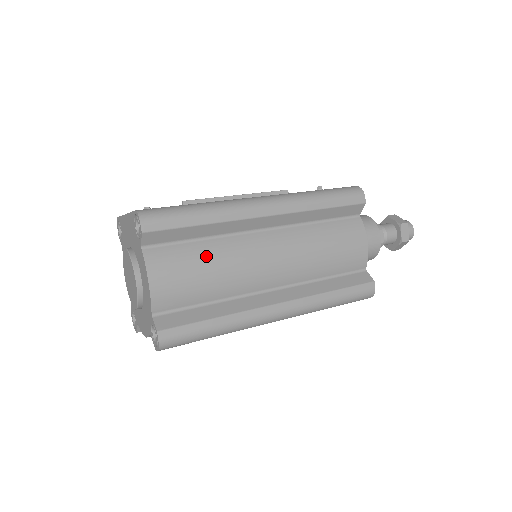
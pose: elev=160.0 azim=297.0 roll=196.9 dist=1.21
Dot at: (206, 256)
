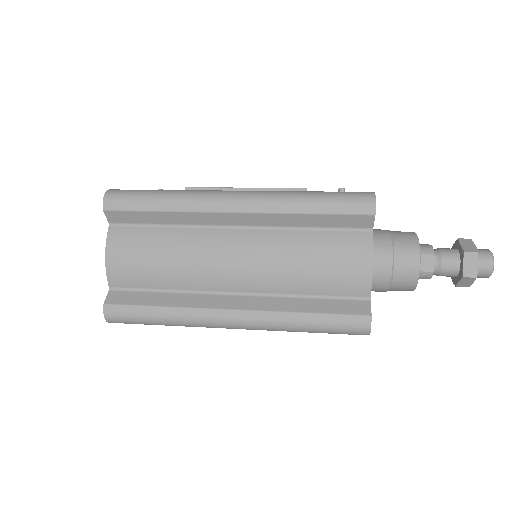
Dot at: (164, 243)
